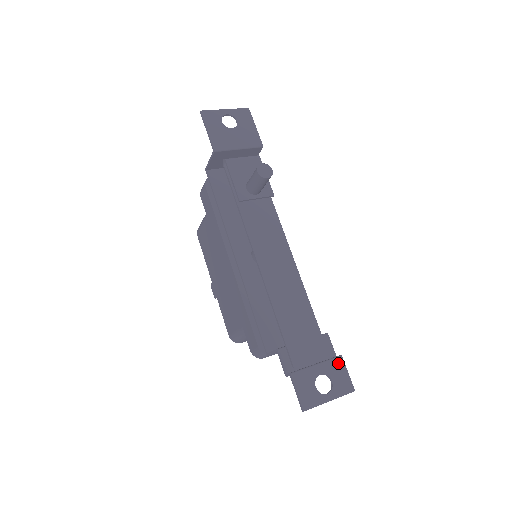
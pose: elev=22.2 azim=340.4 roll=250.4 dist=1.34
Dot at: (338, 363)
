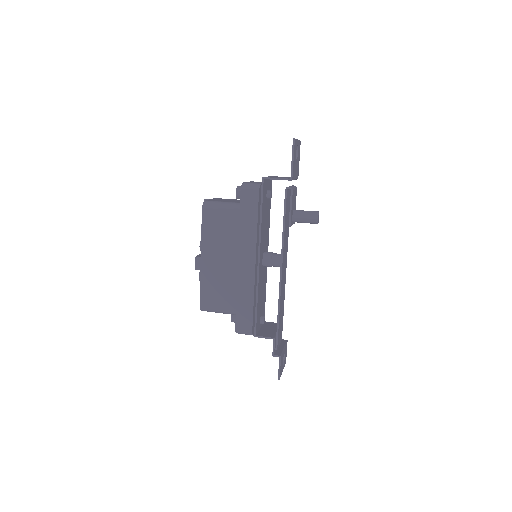
Dot at: occluded
